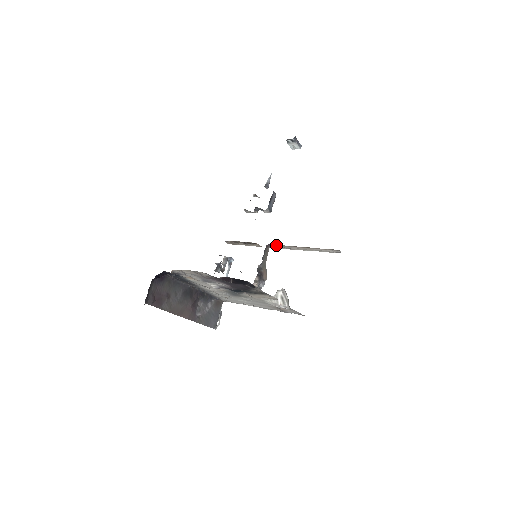
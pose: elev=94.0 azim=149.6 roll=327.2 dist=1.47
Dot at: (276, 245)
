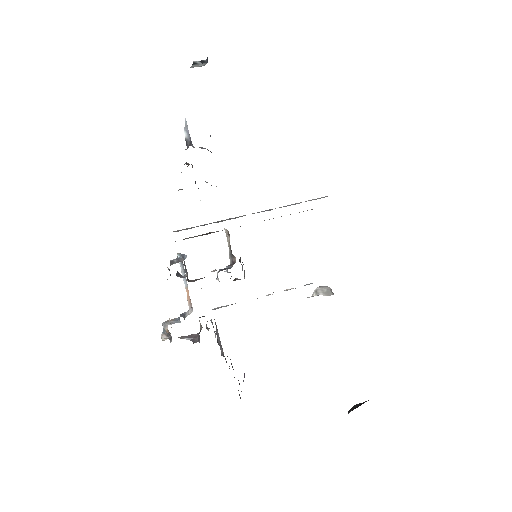
Dot at: occluded
